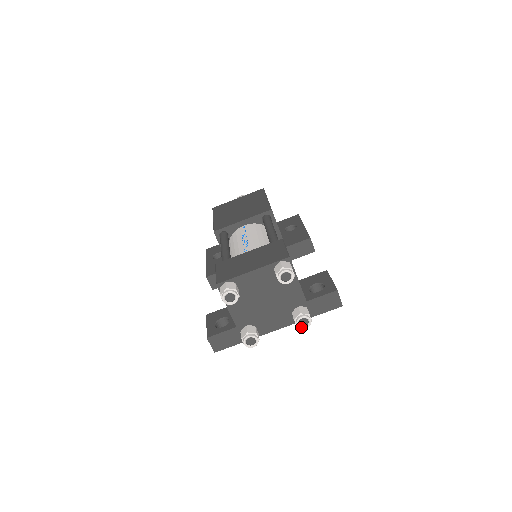
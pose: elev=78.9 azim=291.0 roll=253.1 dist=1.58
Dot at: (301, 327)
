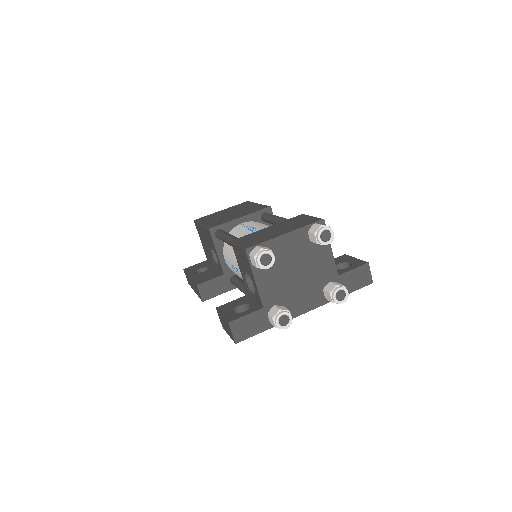
Dot at: (338, 301)
